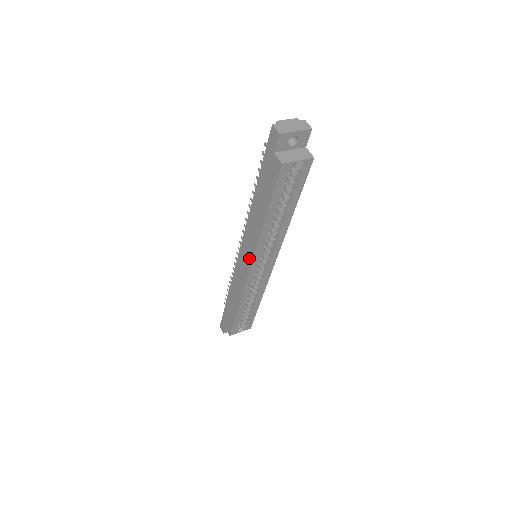
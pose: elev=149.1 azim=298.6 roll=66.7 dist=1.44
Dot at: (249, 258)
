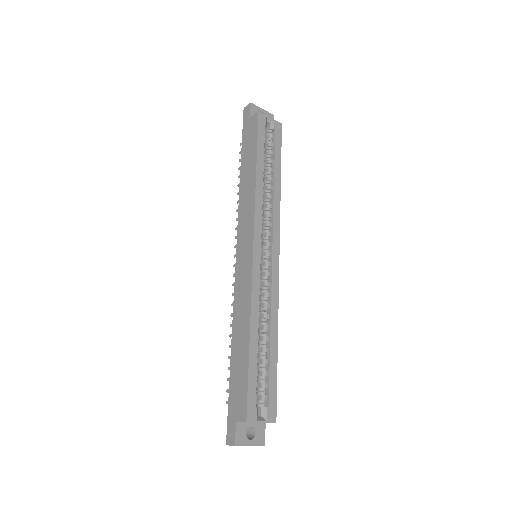
Dot at: (249, 235)
